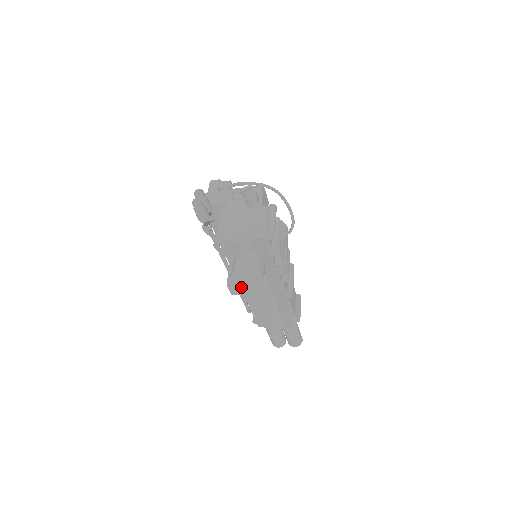
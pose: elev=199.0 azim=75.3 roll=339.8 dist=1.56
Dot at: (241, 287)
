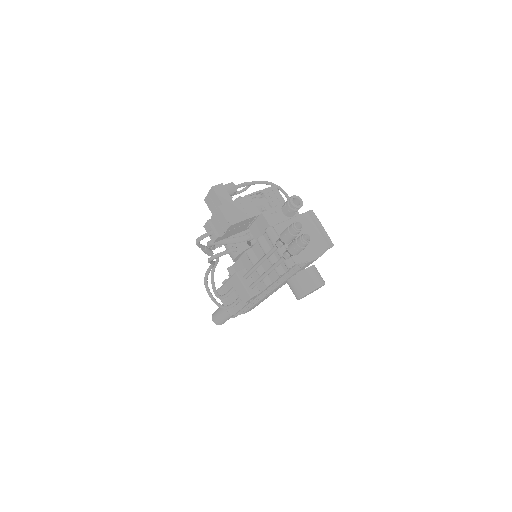
Dot at: occluded
